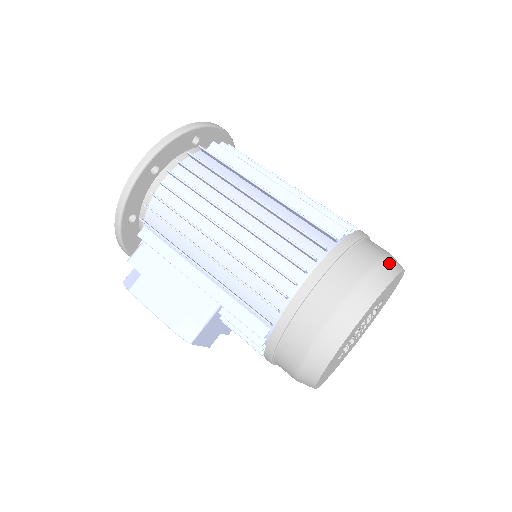
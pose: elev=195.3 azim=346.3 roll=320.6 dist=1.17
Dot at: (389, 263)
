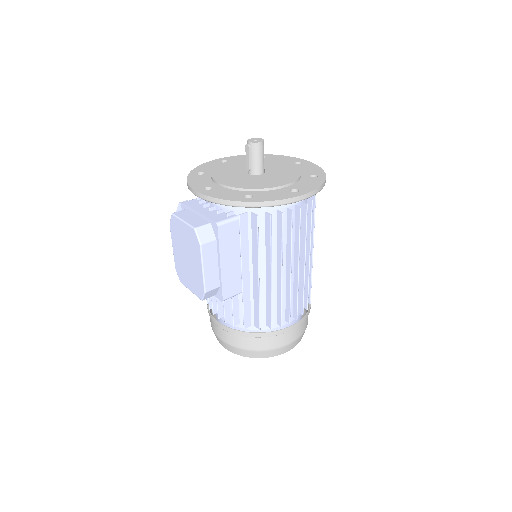
Dot at: occluded
